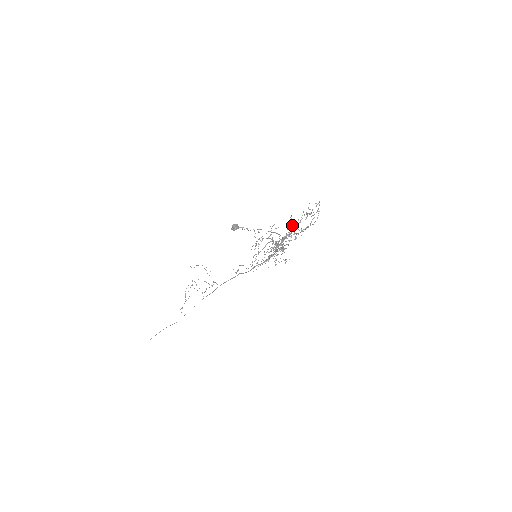
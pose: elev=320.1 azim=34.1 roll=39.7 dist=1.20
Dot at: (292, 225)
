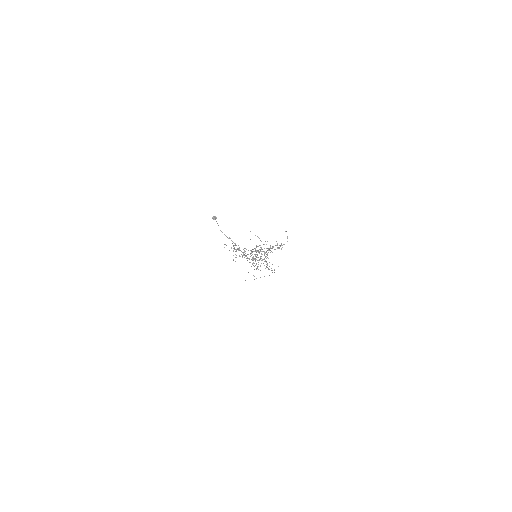
Dot at: occluded
